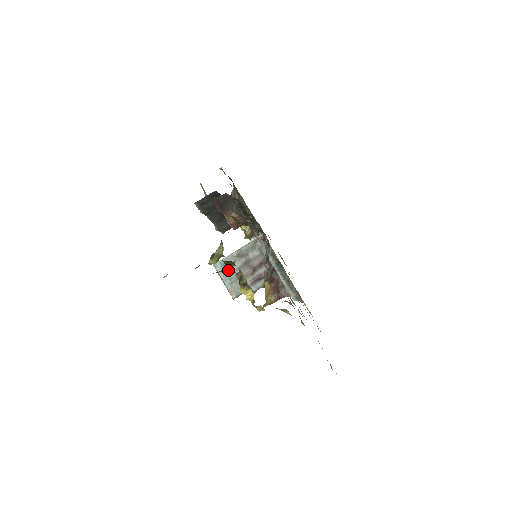
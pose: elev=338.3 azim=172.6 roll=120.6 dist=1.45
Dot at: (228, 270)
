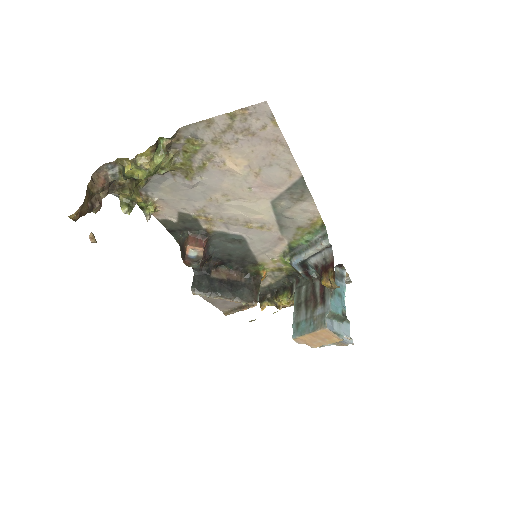
Dot at: (303, 325)
